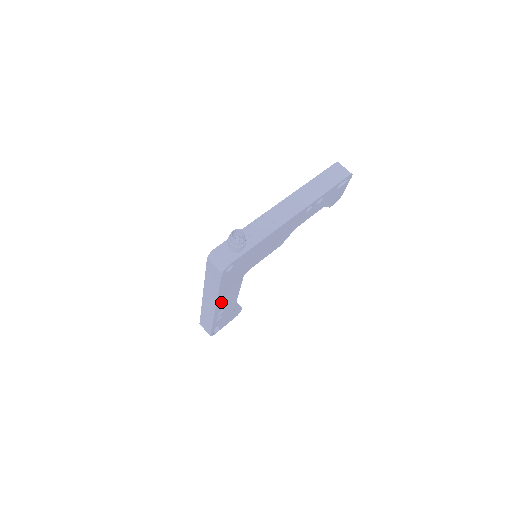
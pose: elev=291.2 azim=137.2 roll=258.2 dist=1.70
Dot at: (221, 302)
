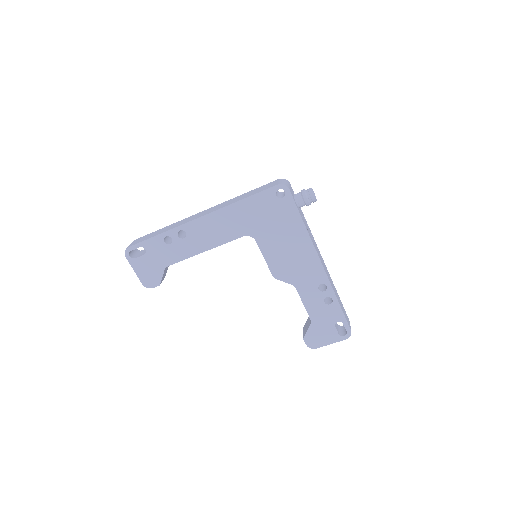
Dot at: (210, 221)
